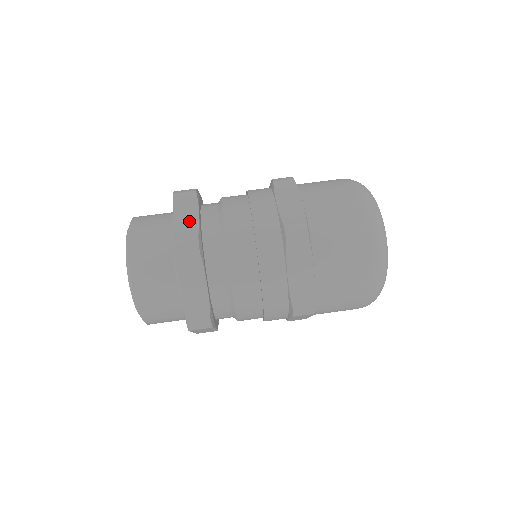
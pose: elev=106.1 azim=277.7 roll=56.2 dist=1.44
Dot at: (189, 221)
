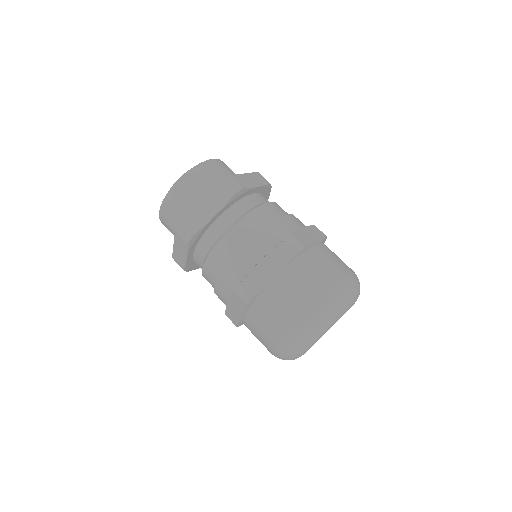
Dot at: (249, 182)
